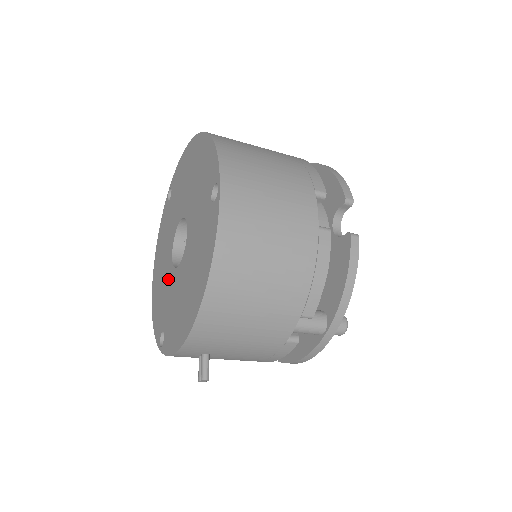
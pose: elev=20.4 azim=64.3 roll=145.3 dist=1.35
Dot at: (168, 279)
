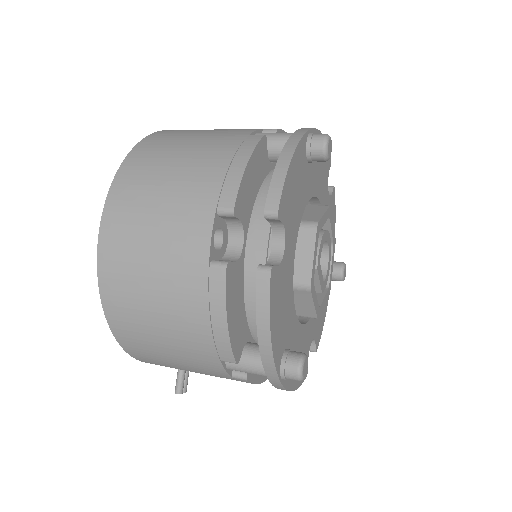
Dot at: occluded
